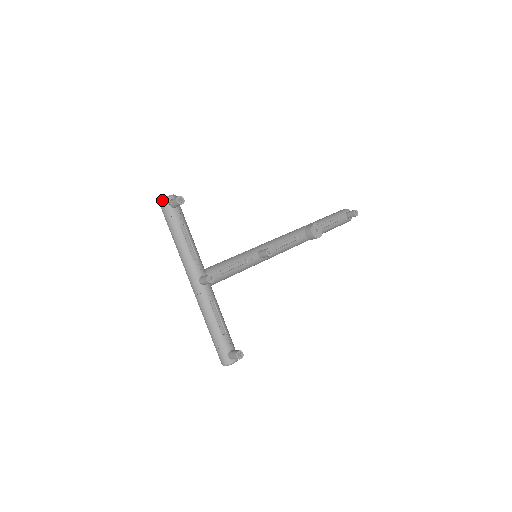
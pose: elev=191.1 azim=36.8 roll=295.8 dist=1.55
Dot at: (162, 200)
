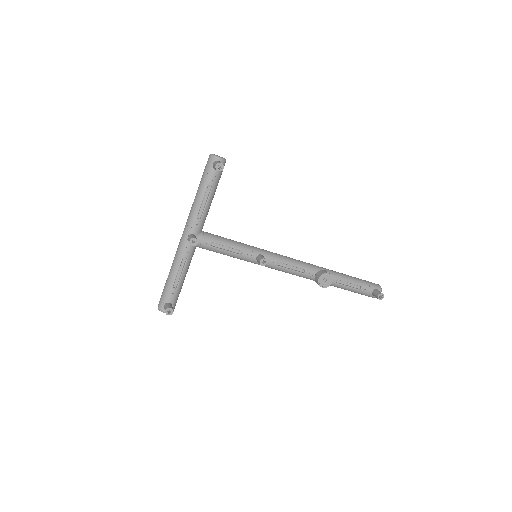
Dot at: (211, 155)
